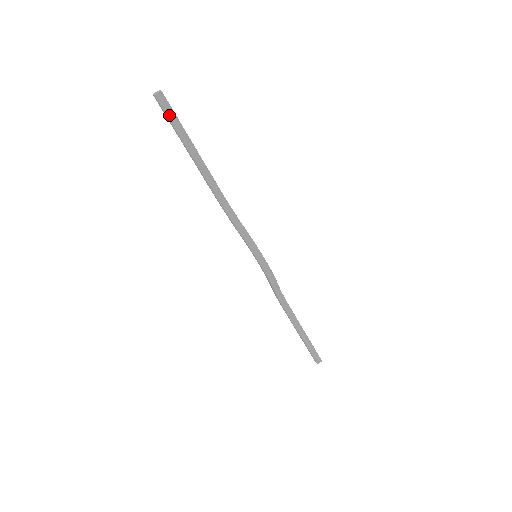
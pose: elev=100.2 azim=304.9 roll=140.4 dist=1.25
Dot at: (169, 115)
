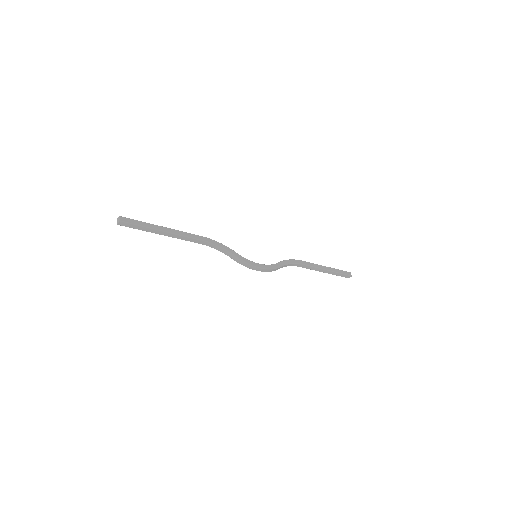
Dot at: (135, 228)
